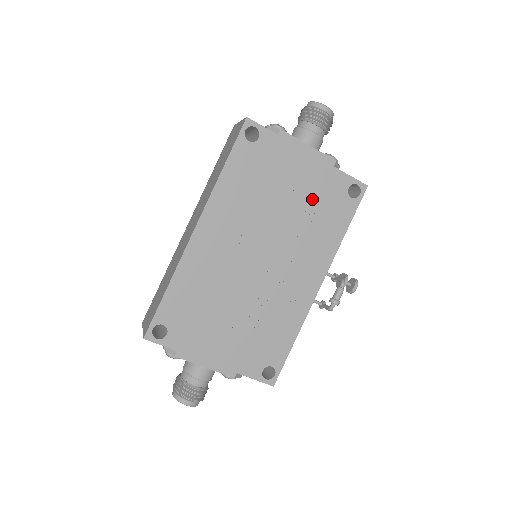
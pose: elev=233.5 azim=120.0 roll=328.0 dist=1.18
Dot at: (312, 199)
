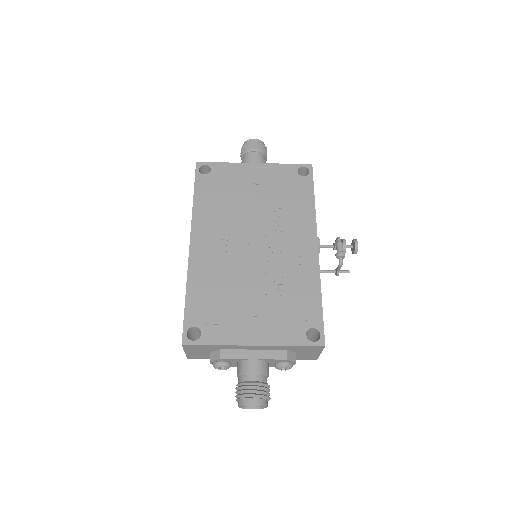
Dot at: (273, 189)
